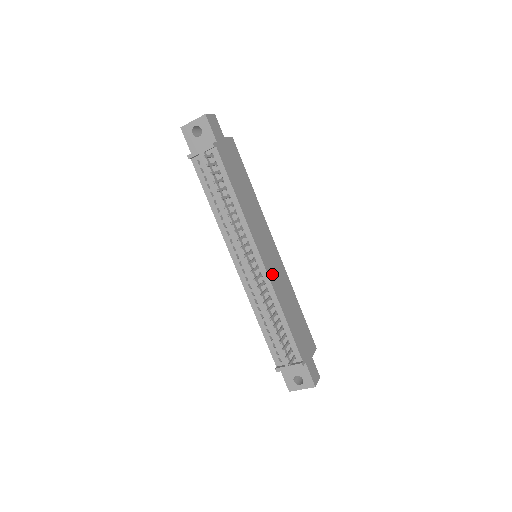
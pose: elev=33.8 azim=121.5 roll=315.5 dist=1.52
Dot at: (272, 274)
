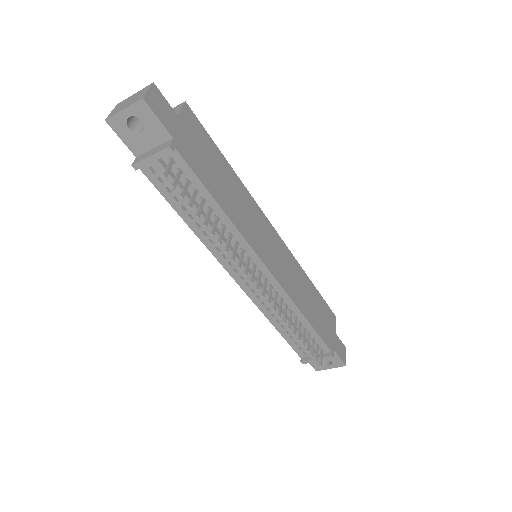
Dot at: (283, 278)
